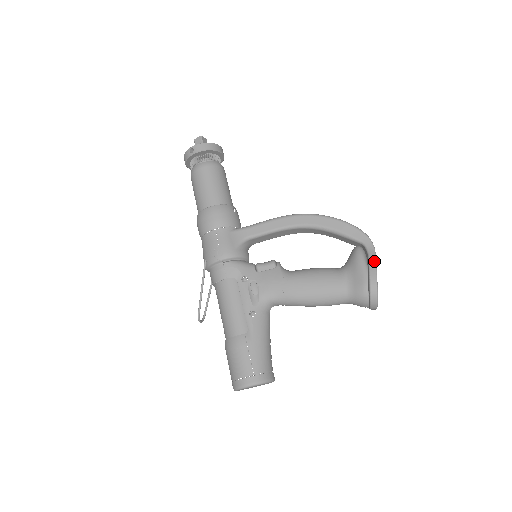
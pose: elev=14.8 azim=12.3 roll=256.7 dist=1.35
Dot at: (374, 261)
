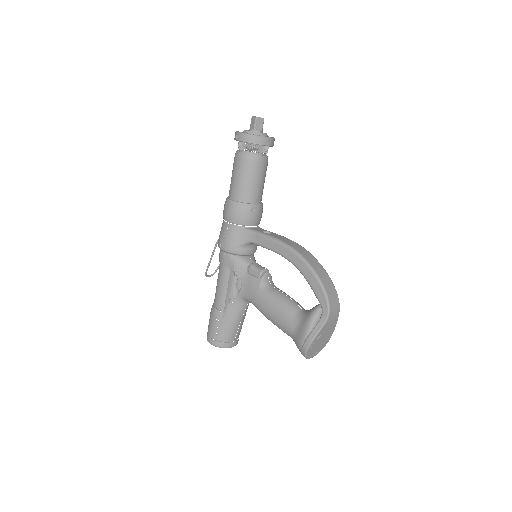
Dot at: (317, 331)
